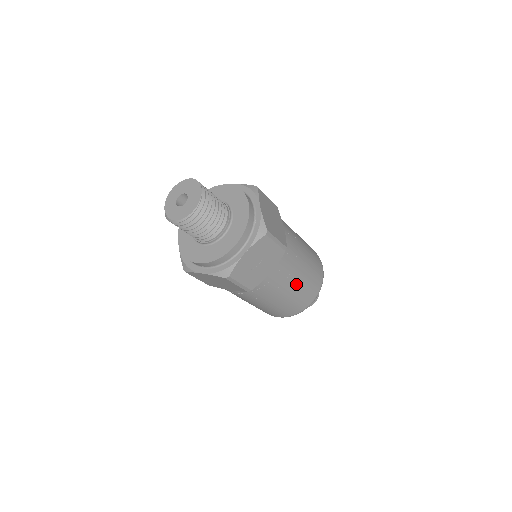
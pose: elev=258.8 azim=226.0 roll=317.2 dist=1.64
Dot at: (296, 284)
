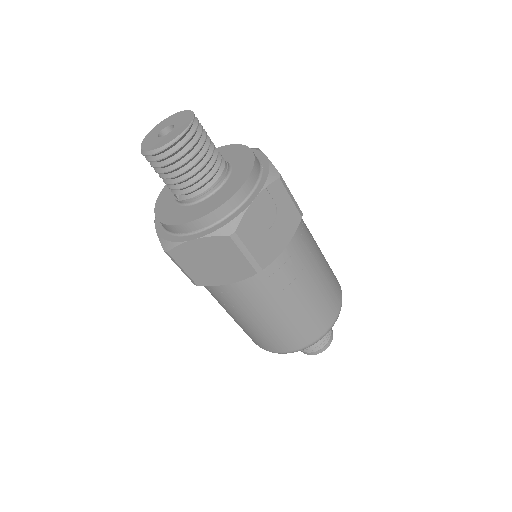
Dot at: (315, 281)
